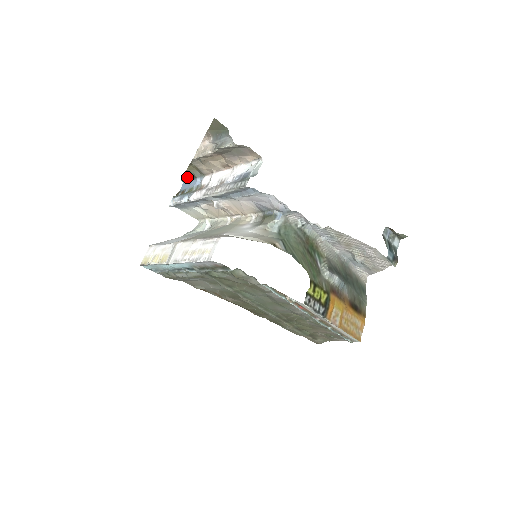
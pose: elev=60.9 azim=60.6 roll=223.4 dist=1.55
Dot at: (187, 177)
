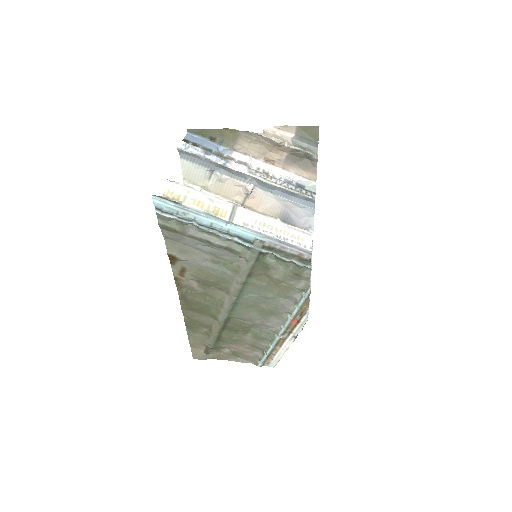
Dot at: (202, 133)
